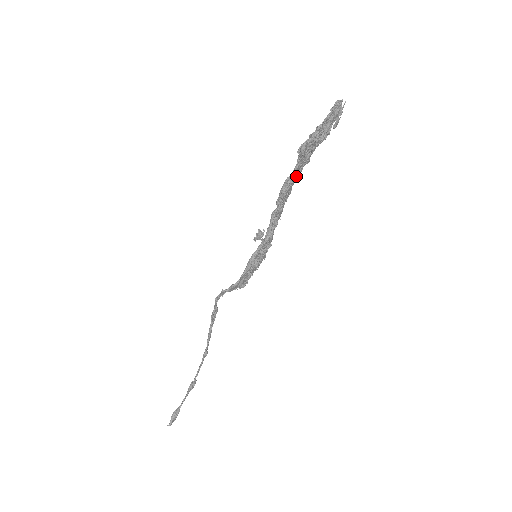
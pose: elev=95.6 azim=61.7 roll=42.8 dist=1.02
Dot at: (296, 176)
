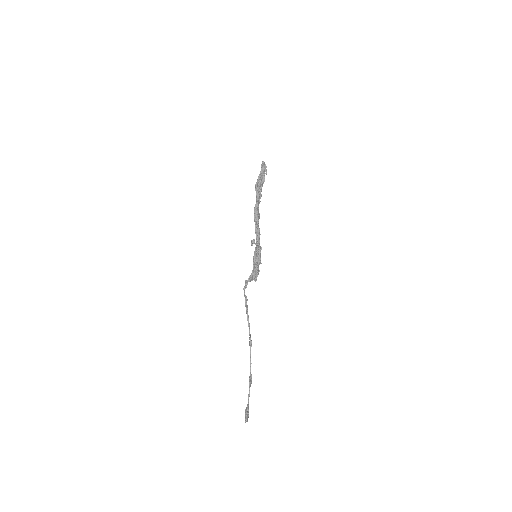
Dot at: occluded
